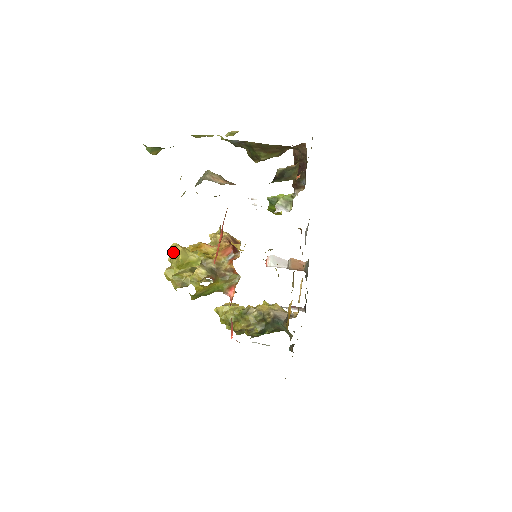
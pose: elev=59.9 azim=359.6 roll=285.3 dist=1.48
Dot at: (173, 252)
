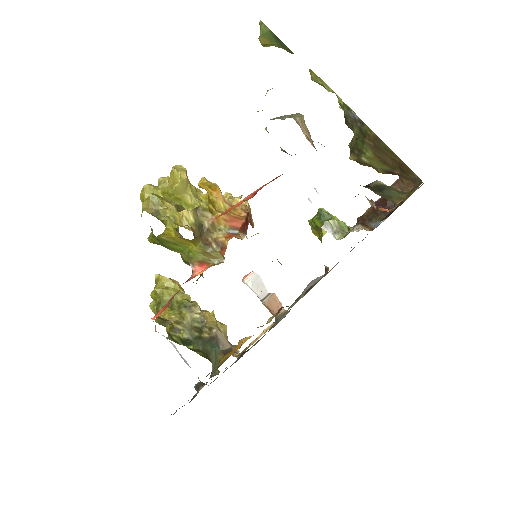
Dot at: (174, 173)
